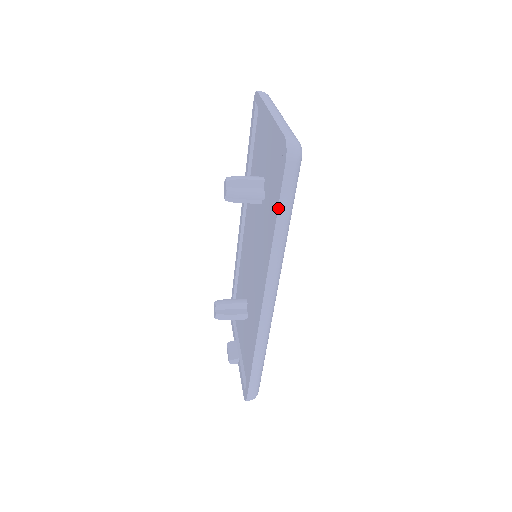
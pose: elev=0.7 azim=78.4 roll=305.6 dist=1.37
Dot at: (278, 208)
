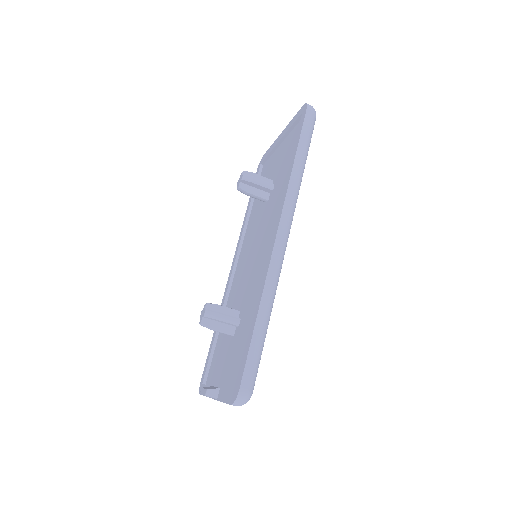
Dot at: (298, 143)
